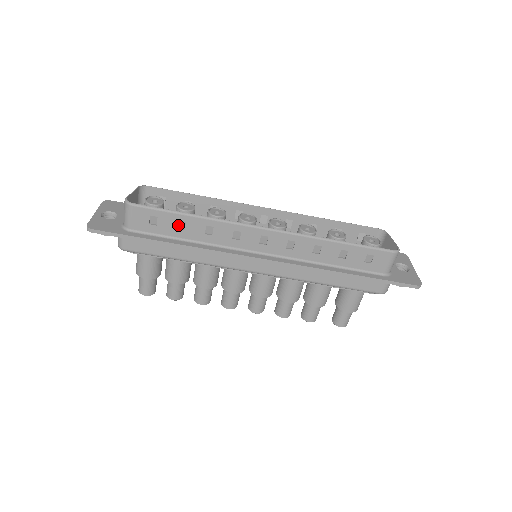
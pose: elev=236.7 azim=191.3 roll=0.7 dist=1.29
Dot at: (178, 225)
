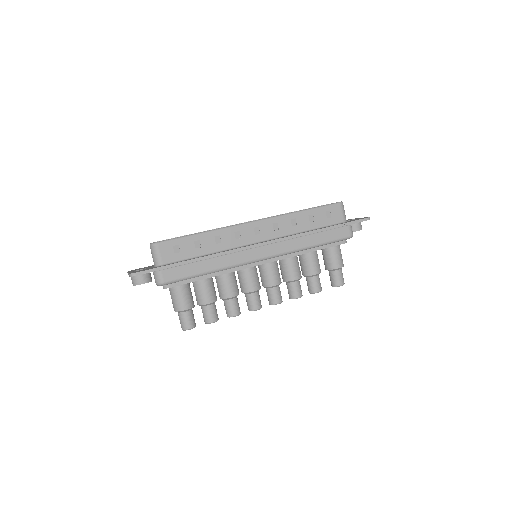
Dot at: (195, 246)
